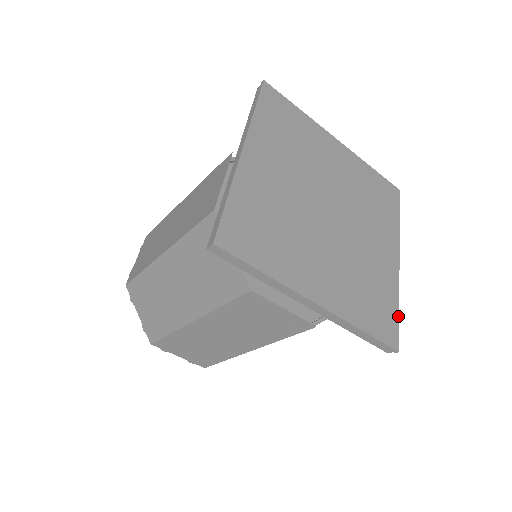
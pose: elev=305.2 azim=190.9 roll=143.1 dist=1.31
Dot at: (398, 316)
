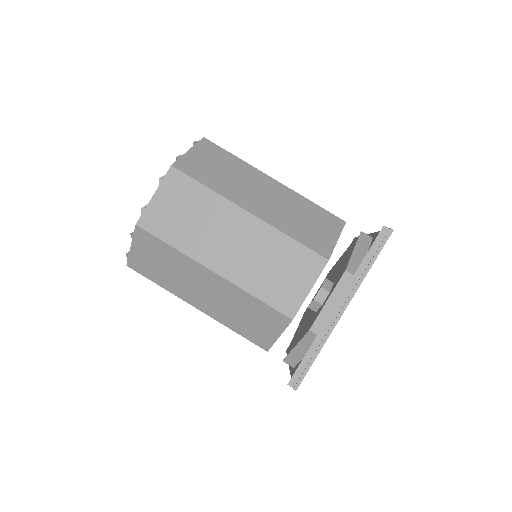
Dot at: occluded
